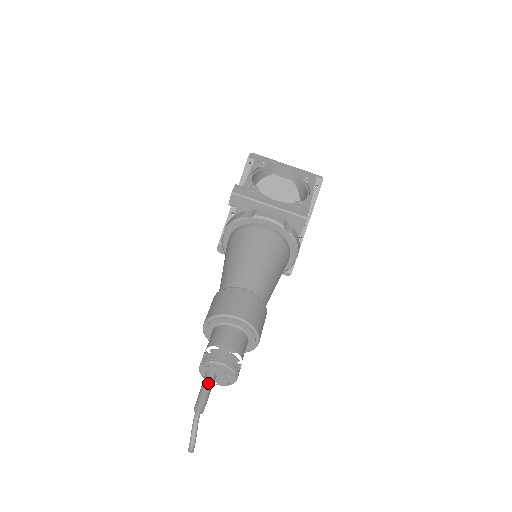
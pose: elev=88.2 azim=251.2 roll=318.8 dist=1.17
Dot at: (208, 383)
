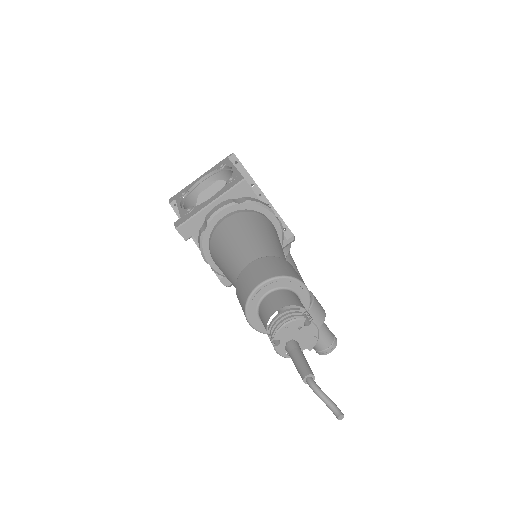
Dot at: (294, 352)
